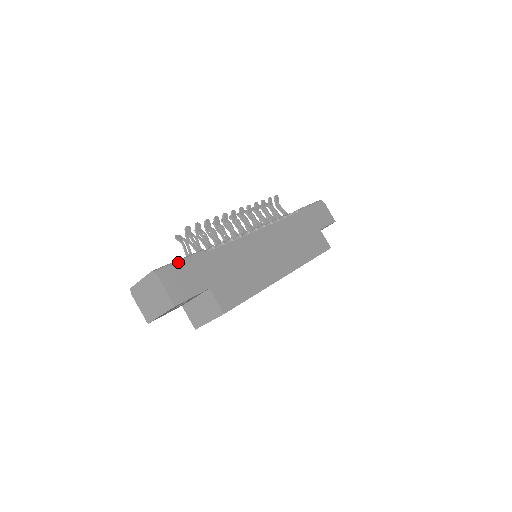
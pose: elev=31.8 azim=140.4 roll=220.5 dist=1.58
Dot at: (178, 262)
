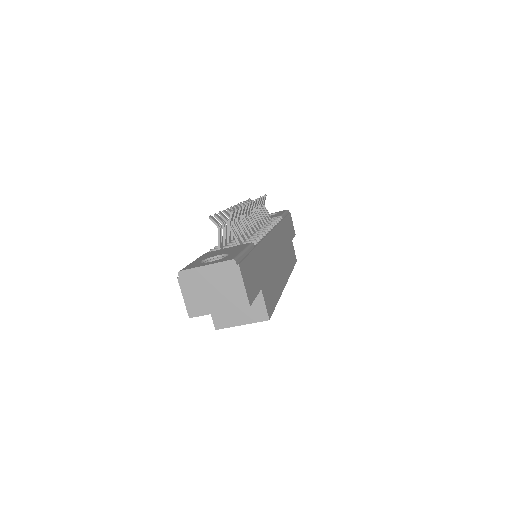
Dot at: (245, 253)
